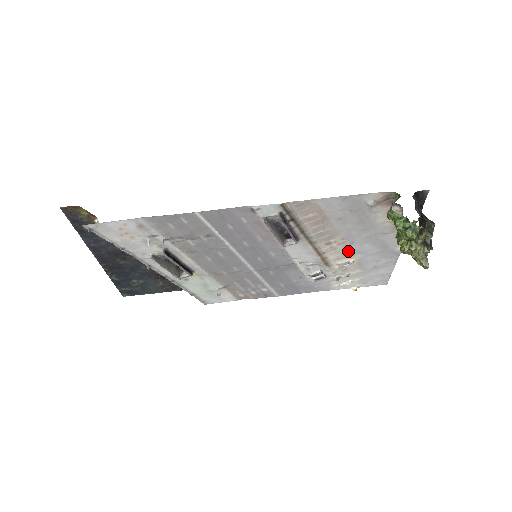
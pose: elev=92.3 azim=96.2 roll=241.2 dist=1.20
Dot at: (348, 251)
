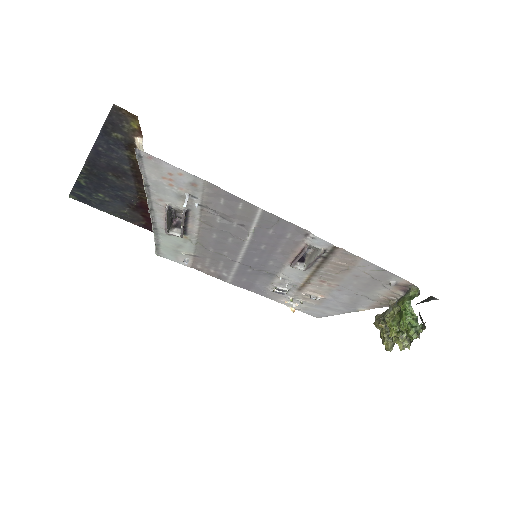
Dot at: (327, 292)
